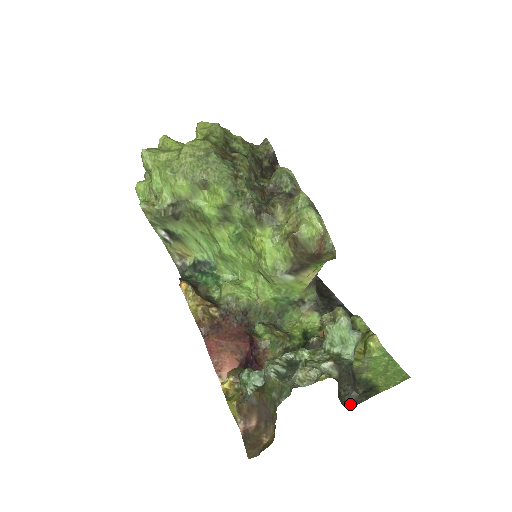
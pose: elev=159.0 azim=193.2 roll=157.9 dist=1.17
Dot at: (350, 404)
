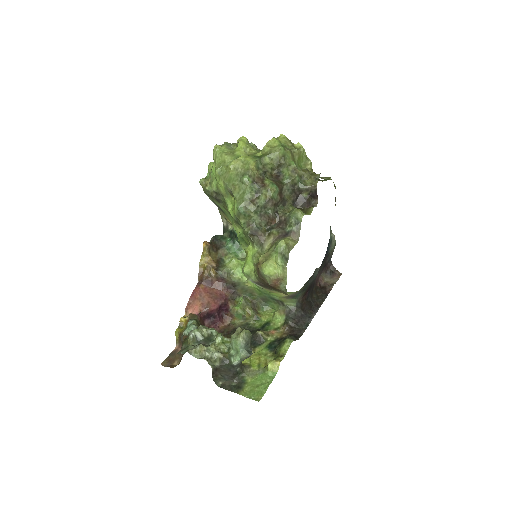
Dot at: (221, 385)
